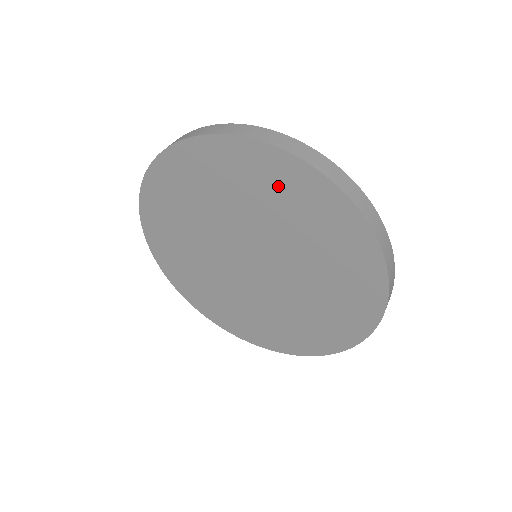
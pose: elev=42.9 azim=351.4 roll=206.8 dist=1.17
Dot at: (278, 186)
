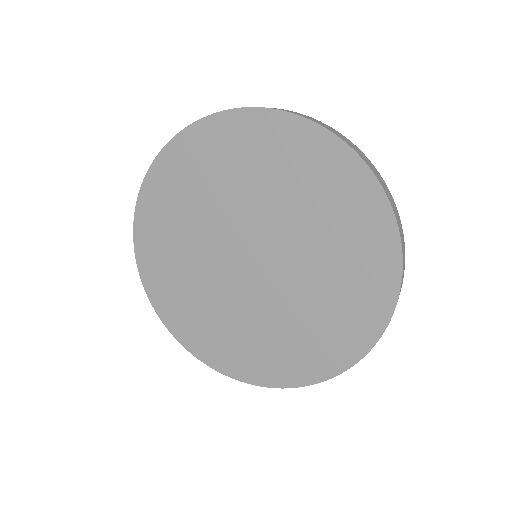
Dot at: (361, 266)
